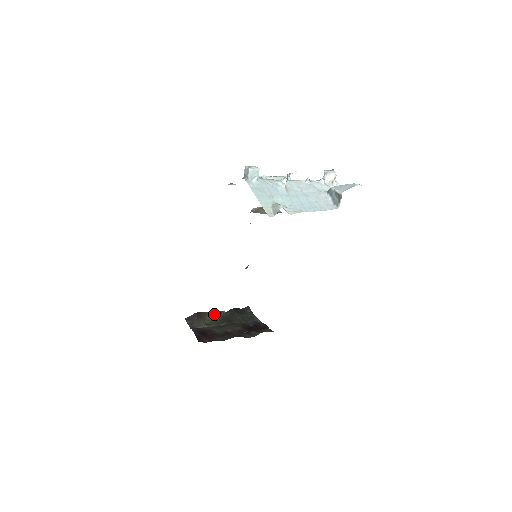
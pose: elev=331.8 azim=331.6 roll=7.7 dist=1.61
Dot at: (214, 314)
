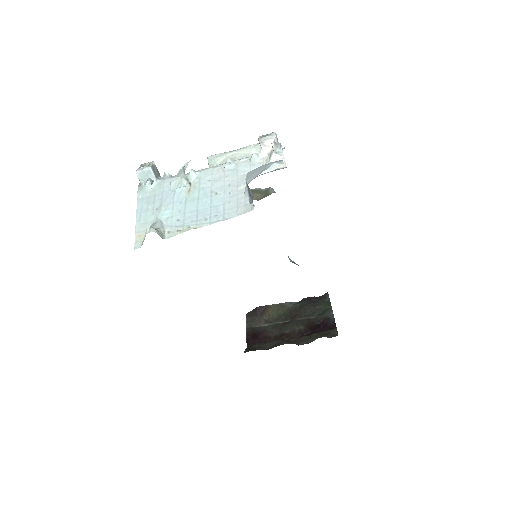
Dot at: (279, 307)
